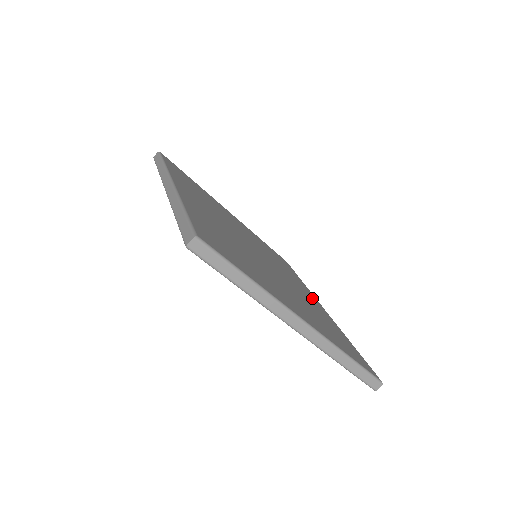
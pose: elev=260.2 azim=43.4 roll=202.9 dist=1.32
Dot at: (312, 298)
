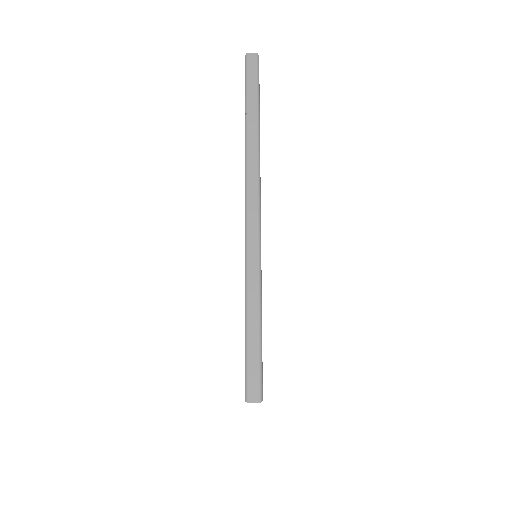
Dot at: occluded
